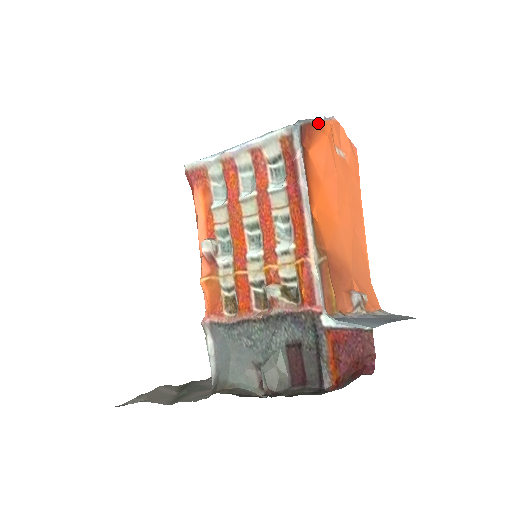
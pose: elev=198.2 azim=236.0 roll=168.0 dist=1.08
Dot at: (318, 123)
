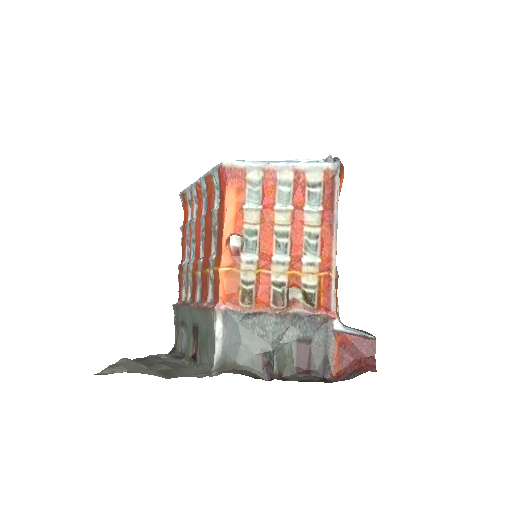
Dot at: occluded
